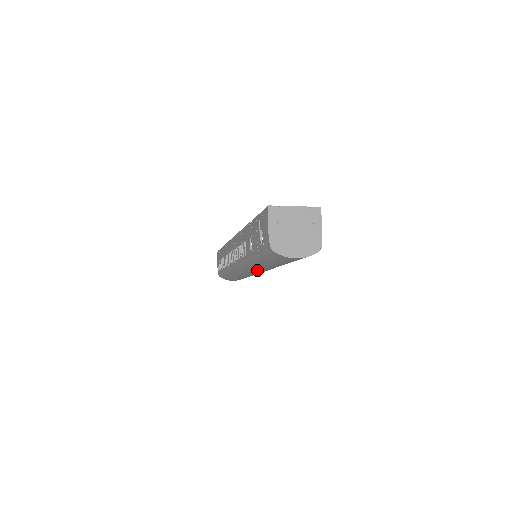
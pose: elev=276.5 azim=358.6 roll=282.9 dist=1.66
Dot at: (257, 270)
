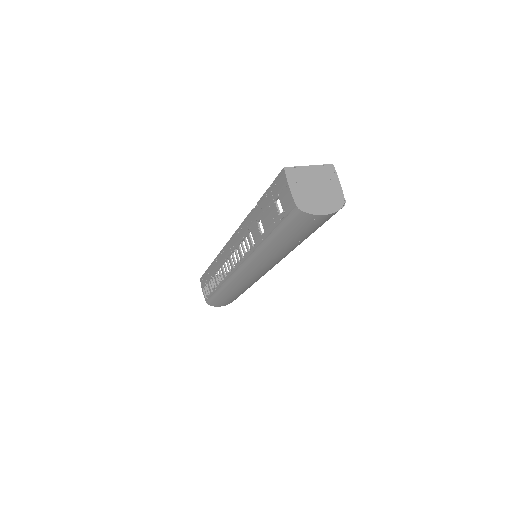
Dot at: (264, 265)
